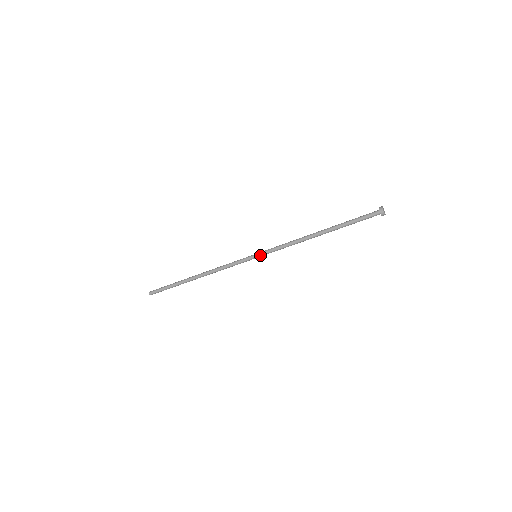
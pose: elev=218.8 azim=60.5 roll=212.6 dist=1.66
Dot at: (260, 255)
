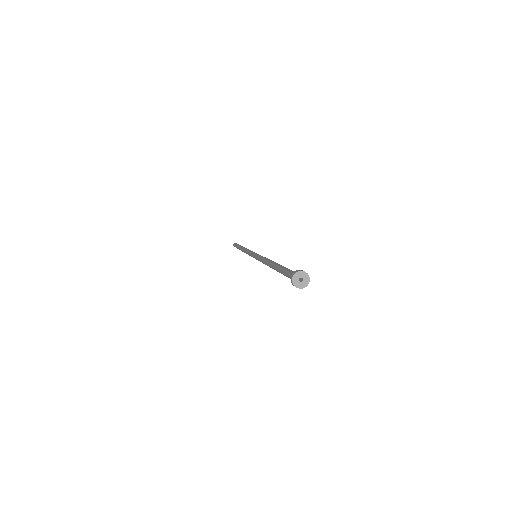
Dot at: occluded
